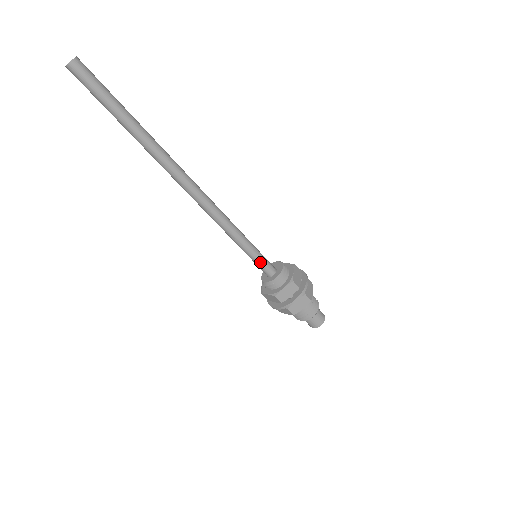
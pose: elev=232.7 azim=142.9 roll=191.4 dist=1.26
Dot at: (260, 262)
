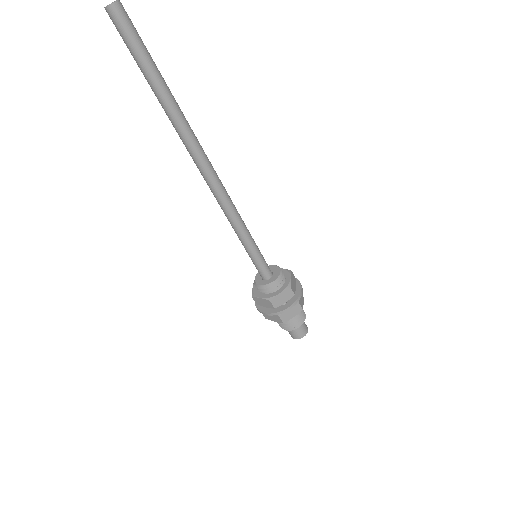
Dot at: (260, 263)
